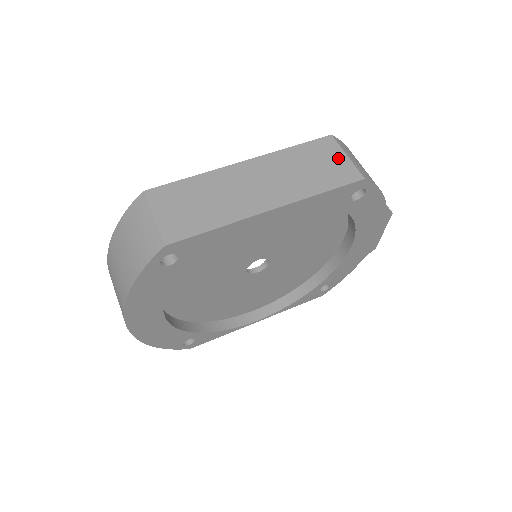
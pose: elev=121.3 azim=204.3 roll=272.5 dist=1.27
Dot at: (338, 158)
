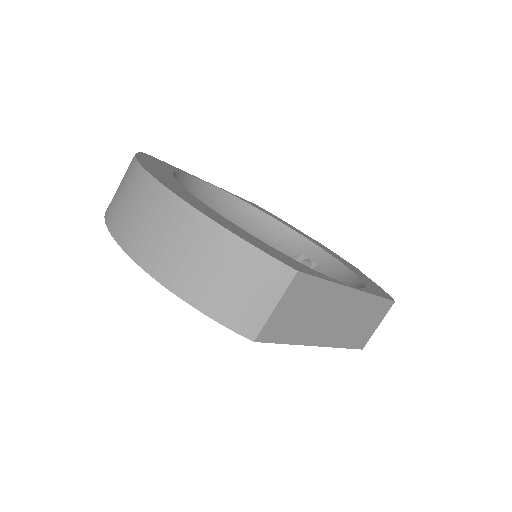
Dot at: (376, 325)
